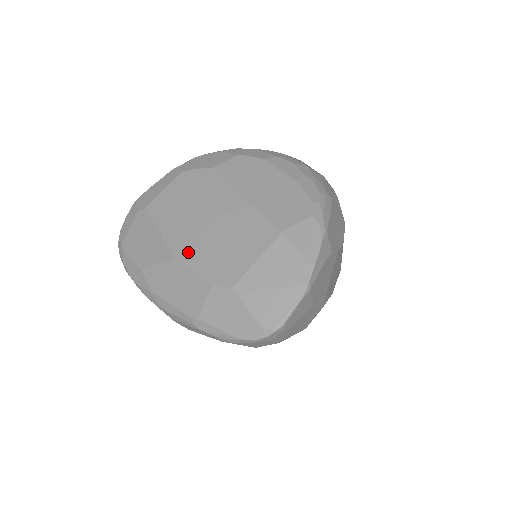
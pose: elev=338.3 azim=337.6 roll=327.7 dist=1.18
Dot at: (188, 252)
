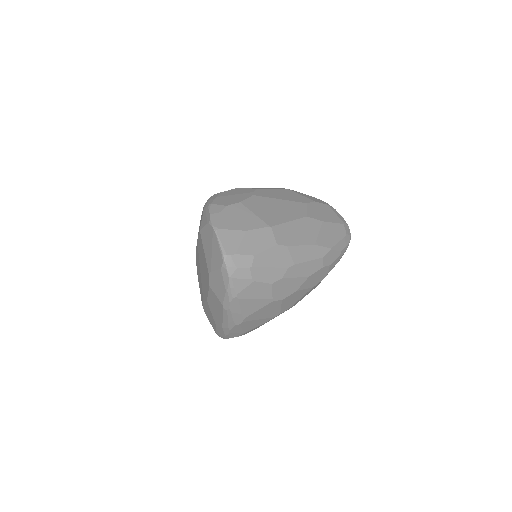
Dot at: (205, 291)
